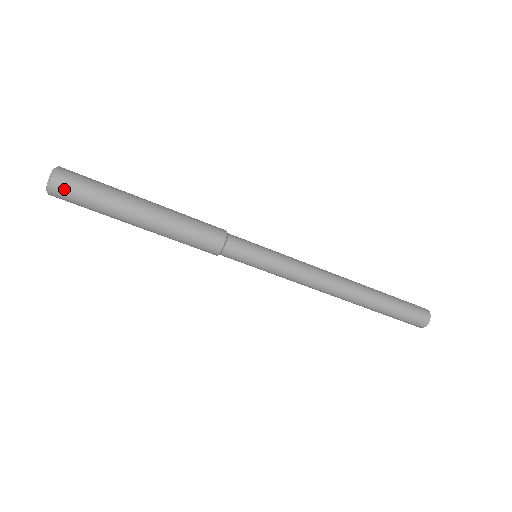
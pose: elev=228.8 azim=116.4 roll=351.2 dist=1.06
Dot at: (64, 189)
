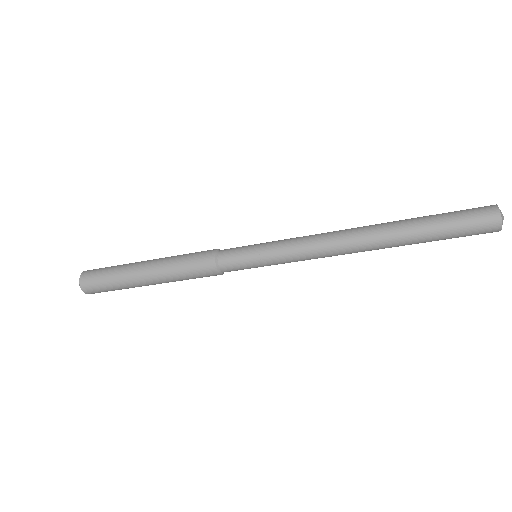
Dot at: occluded
